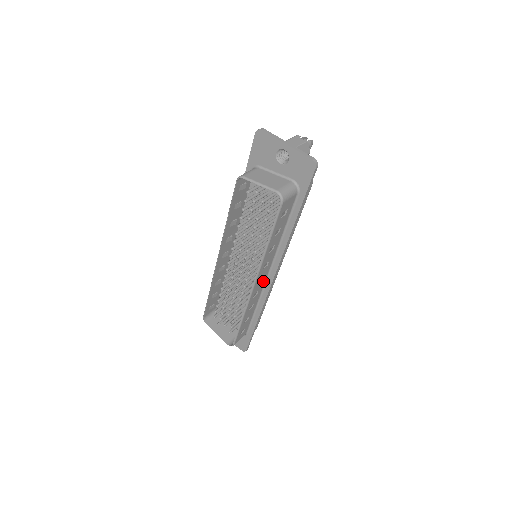
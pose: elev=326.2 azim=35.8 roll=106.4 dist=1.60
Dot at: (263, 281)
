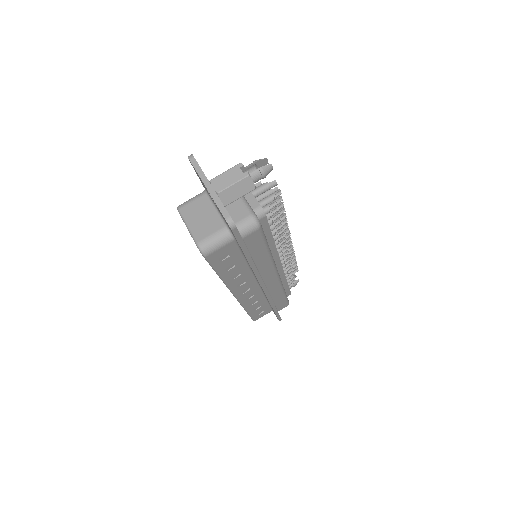
Dot at: (255, 288)
